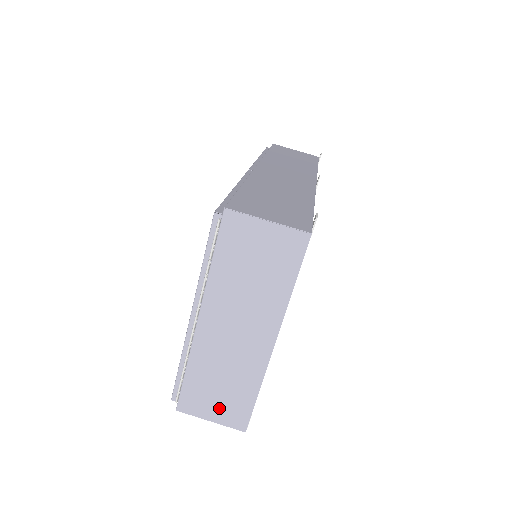
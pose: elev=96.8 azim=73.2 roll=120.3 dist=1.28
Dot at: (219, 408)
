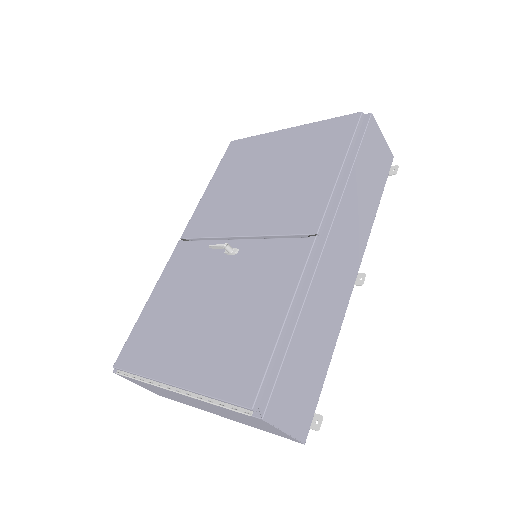
Dot at: (148, 388)
